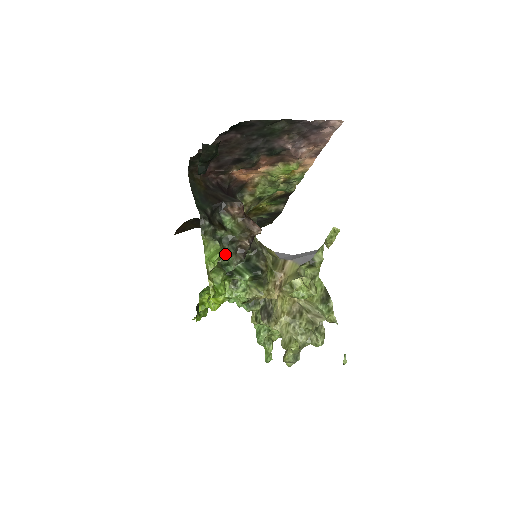
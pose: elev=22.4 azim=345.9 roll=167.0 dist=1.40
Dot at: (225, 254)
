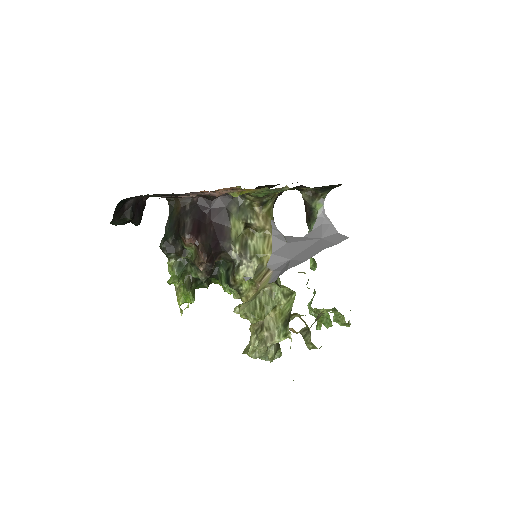
Dot at: (173, 282)
